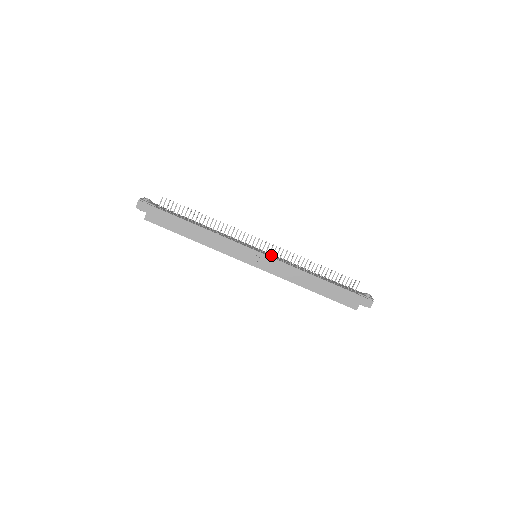
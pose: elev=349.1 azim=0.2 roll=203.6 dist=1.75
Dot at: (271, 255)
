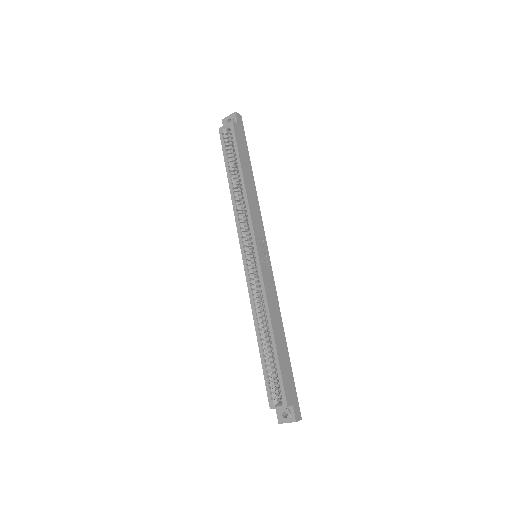
Dot at: (271, 270)
